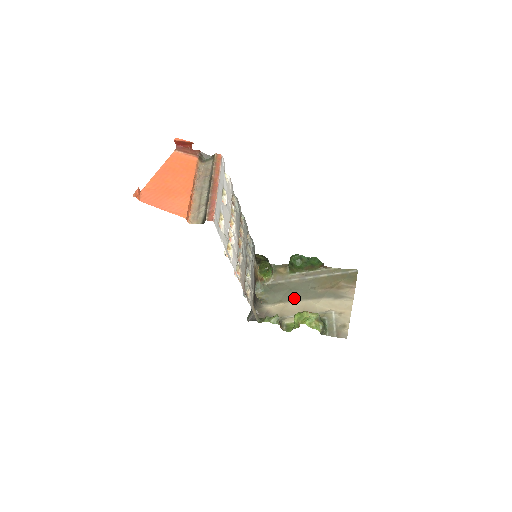
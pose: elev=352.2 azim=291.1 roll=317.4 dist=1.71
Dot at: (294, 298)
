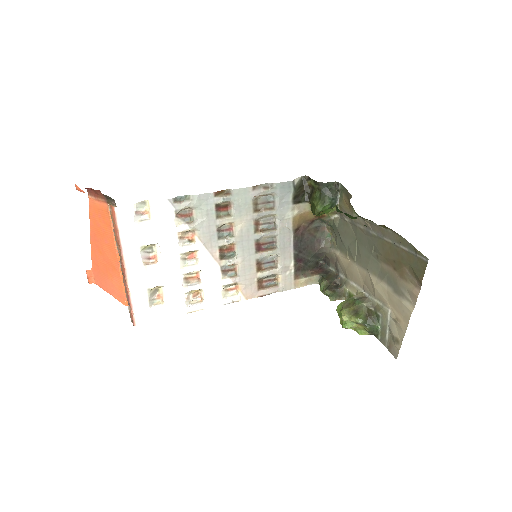
Dot at: (357, 259)
